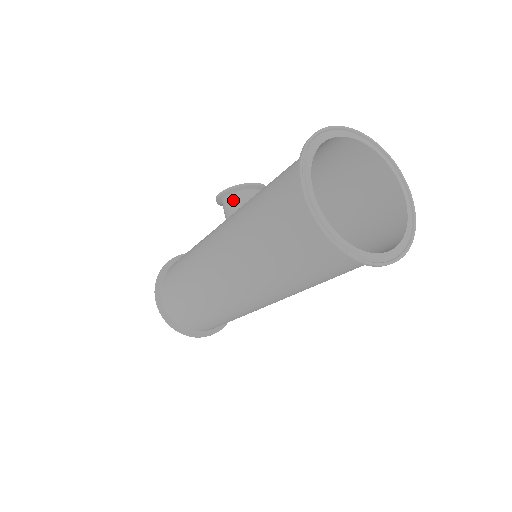
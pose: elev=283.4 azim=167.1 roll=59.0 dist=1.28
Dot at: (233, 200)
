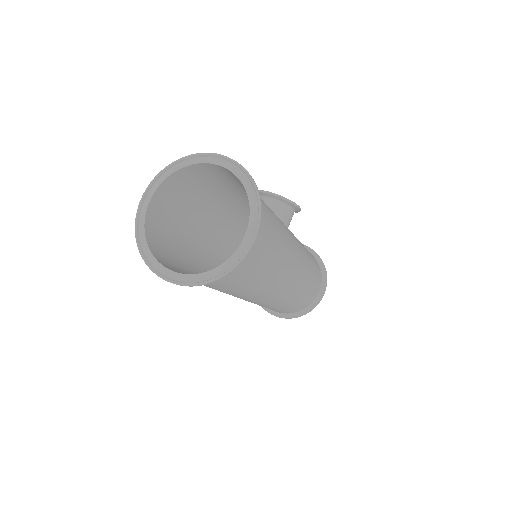
Dot at: occluded
